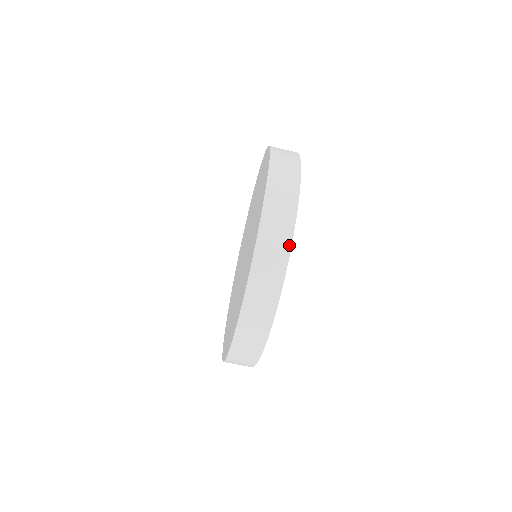
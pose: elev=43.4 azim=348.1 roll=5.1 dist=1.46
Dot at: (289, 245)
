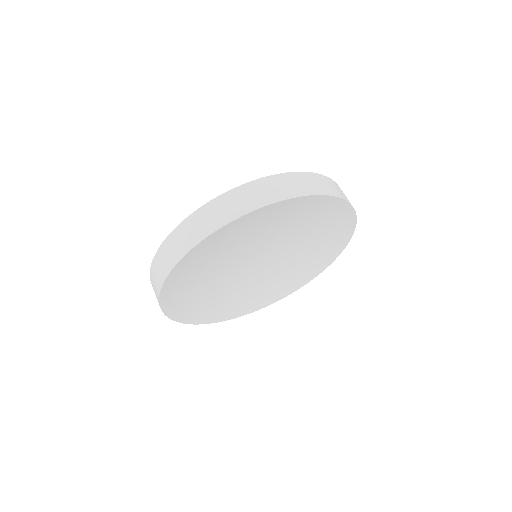
Dot at: (304, 194)
